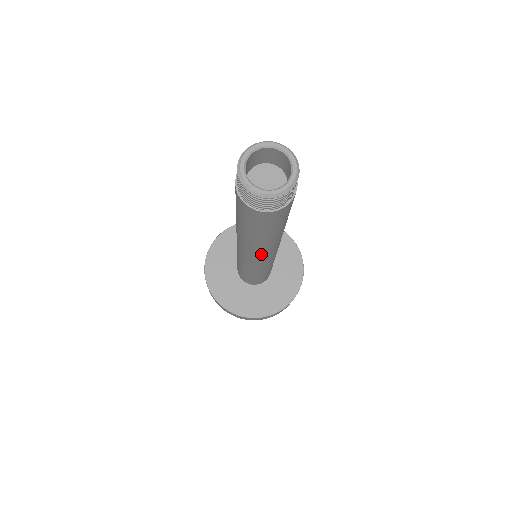
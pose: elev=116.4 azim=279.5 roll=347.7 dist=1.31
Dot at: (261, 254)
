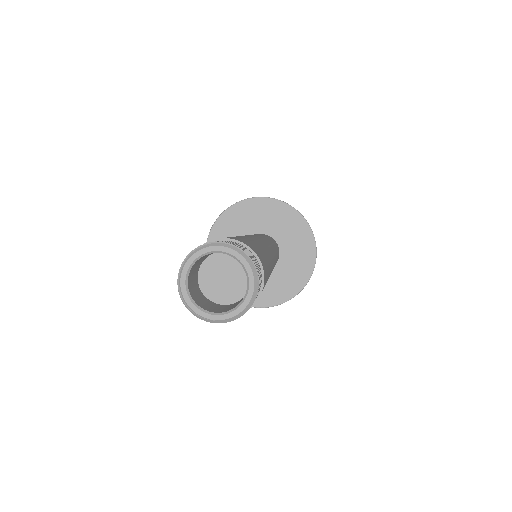
Dot at: occluded
